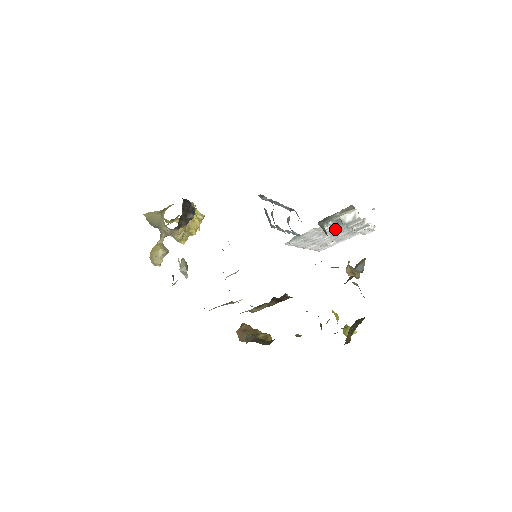
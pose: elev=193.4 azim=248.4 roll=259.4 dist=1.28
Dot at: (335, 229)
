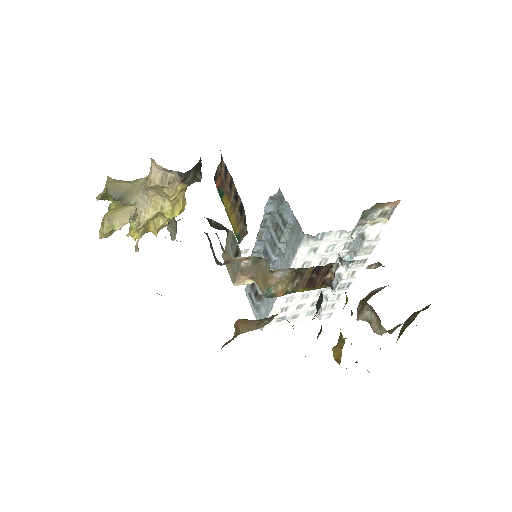
Dot at: occluded
